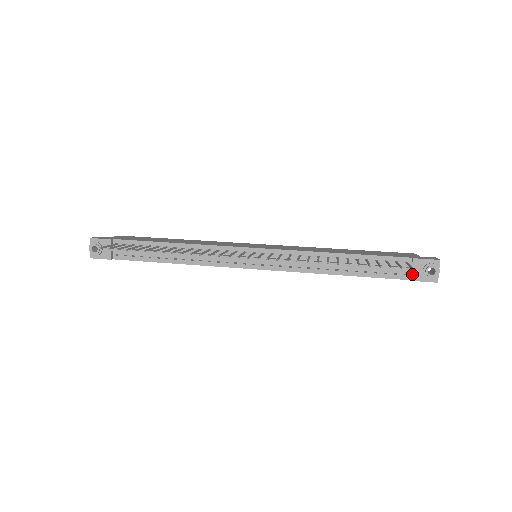
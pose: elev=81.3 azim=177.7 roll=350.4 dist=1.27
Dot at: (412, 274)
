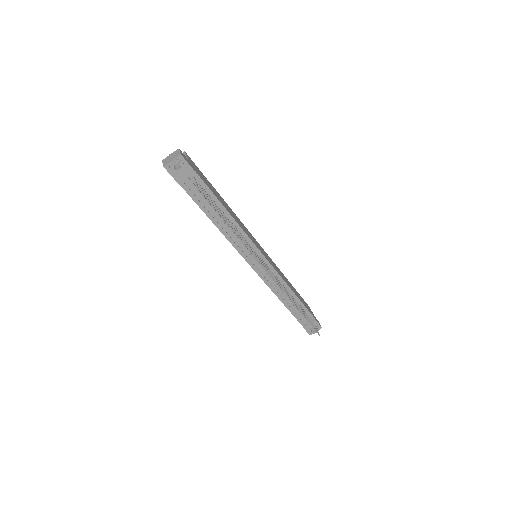
Dot at: (307, 325)
